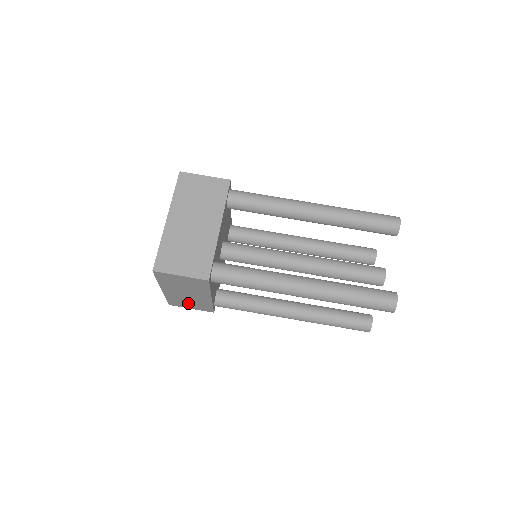
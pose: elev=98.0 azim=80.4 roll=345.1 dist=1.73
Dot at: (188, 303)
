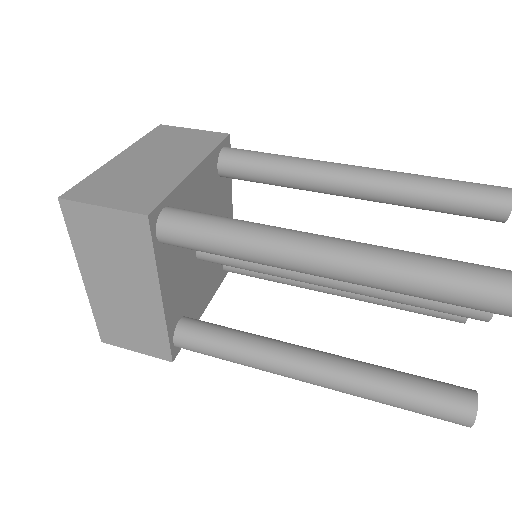
Dot at: (128, 329)
